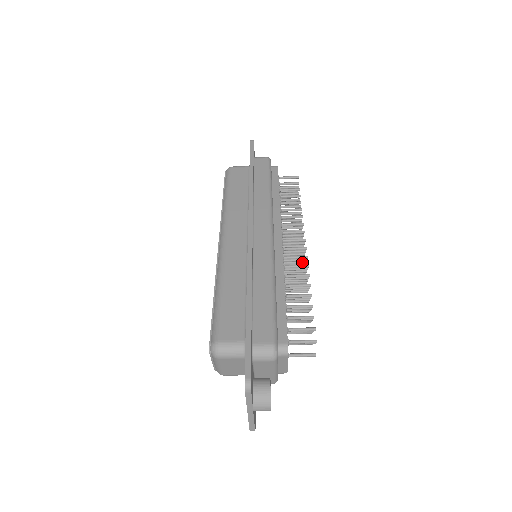
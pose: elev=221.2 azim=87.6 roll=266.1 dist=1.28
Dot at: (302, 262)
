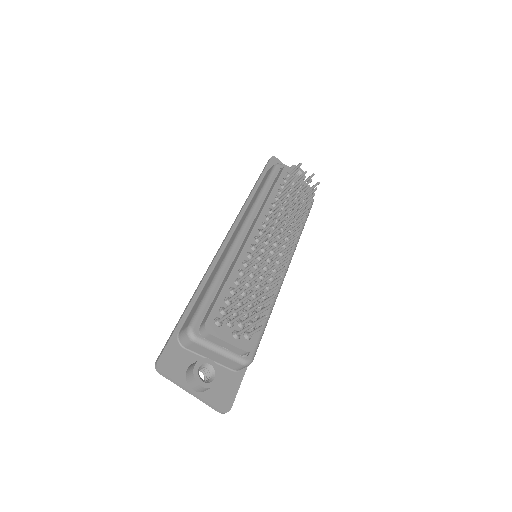
Dot at: (283, 242)
